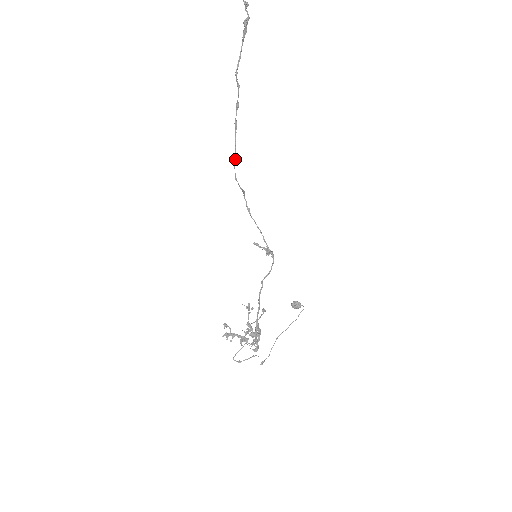
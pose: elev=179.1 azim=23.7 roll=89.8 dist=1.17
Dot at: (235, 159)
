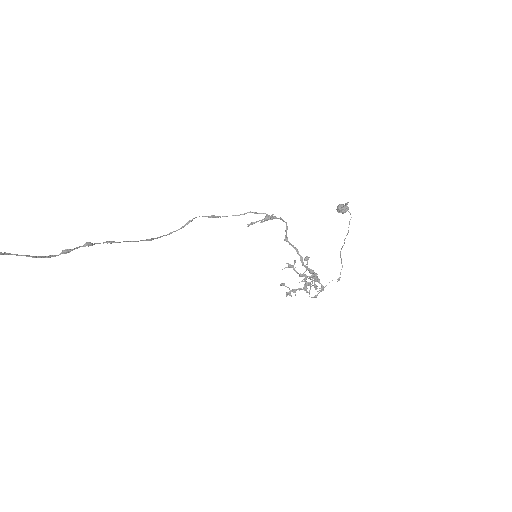
Dot at: (148, 240)
